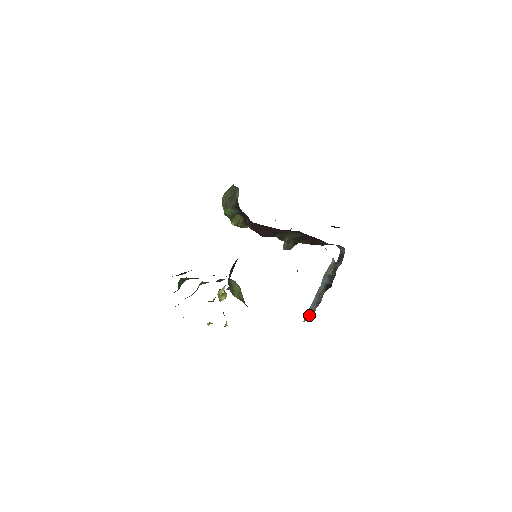
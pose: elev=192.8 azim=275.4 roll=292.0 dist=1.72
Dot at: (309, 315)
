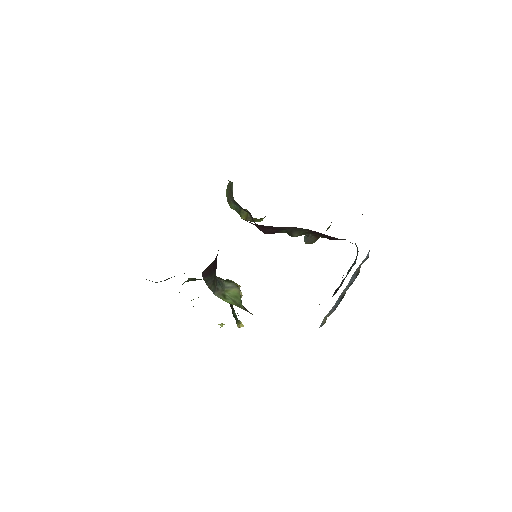
Dot at: (325, 320)
